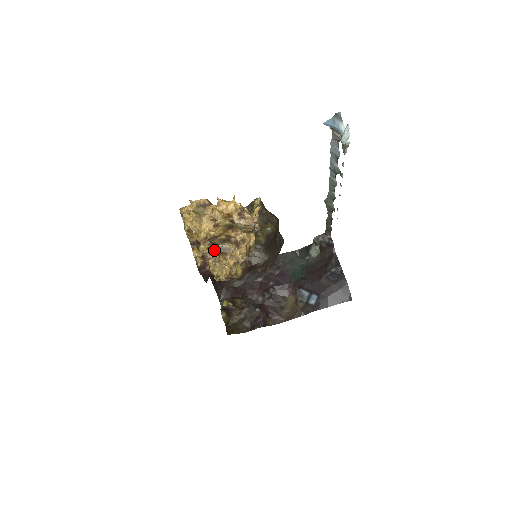
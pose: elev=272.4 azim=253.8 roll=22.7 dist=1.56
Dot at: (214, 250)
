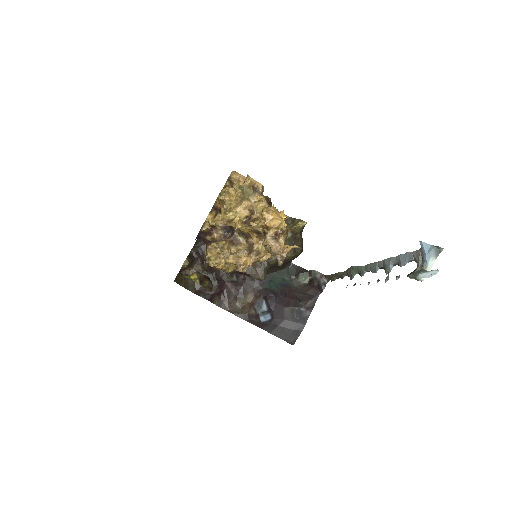
Dot at: (227, 229)
